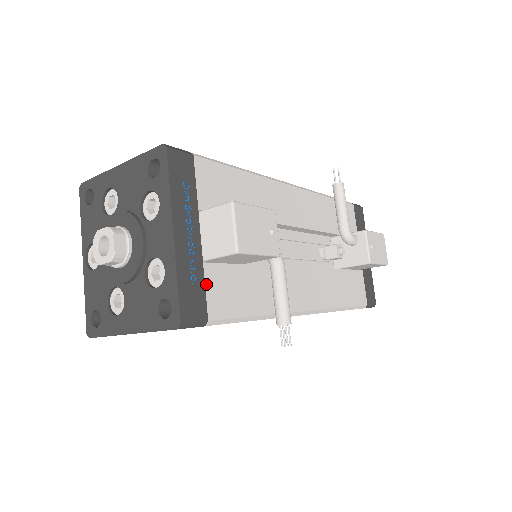
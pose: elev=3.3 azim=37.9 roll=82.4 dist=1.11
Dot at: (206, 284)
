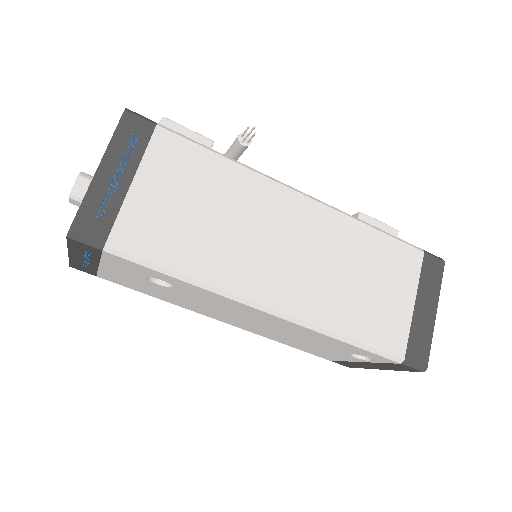
Dot at: occluded
